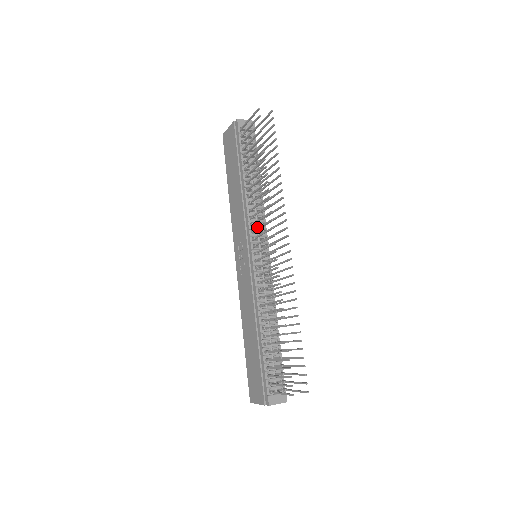
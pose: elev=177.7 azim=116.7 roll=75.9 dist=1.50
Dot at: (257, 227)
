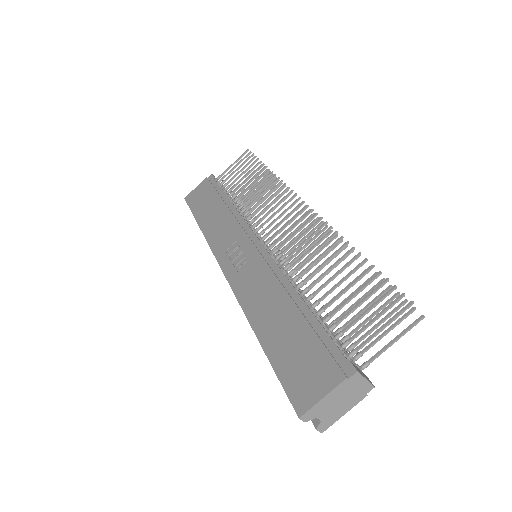
Dot at: (254, 230)
